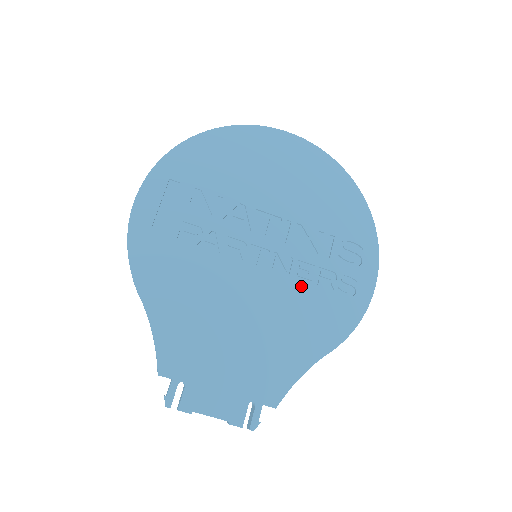
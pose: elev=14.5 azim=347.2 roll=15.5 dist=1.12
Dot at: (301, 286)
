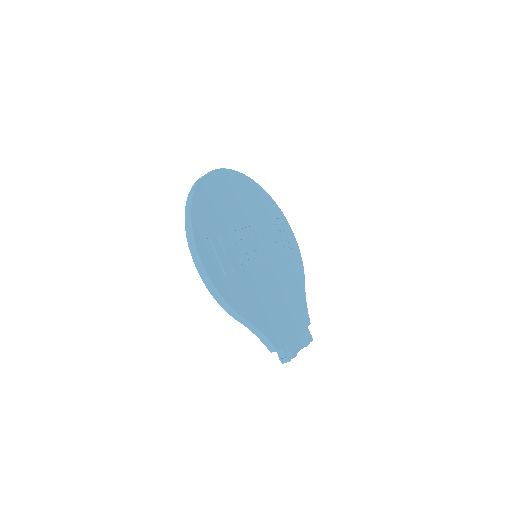
Dot at: (279, 258)
